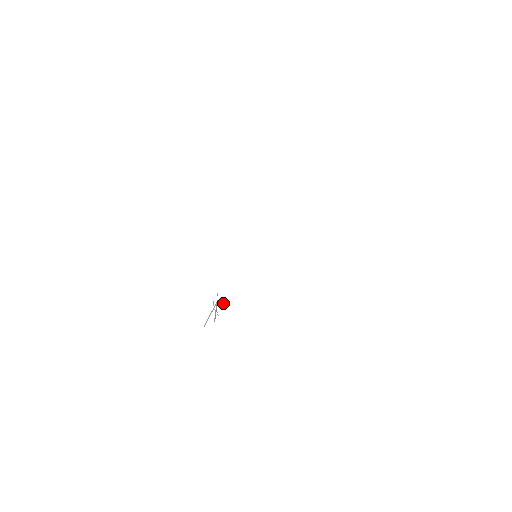
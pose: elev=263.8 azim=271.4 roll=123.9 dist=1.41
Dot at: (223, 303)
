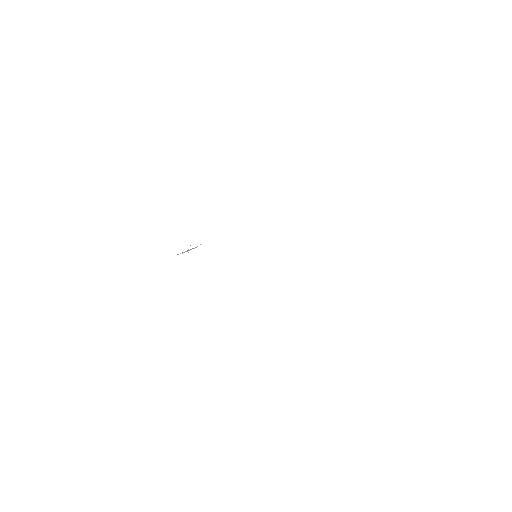
Dot at: occluded
